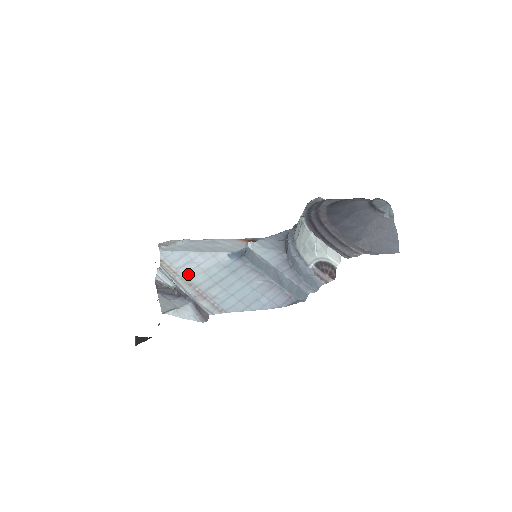
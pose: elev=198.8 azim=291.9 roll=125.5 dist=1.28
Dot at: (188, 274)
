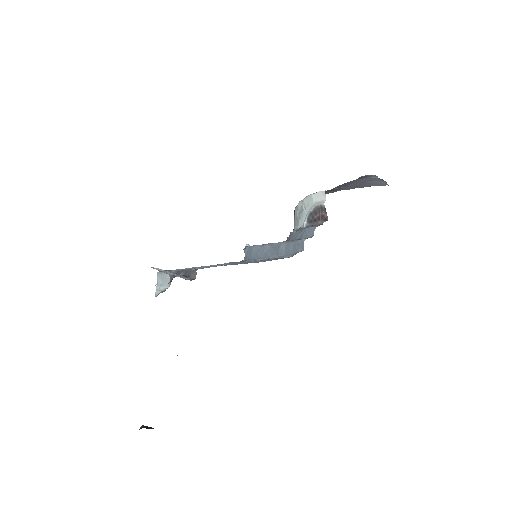
Dot at: occluded
